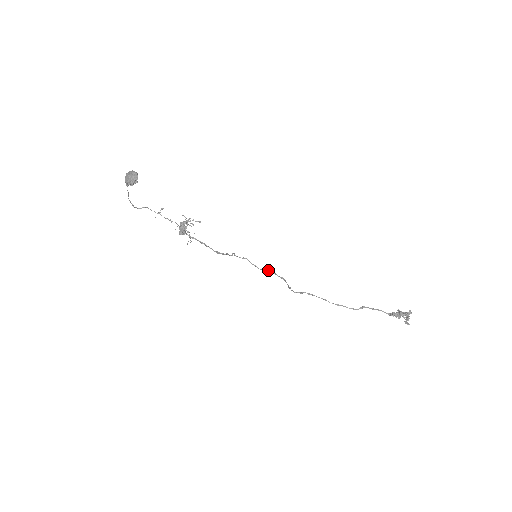
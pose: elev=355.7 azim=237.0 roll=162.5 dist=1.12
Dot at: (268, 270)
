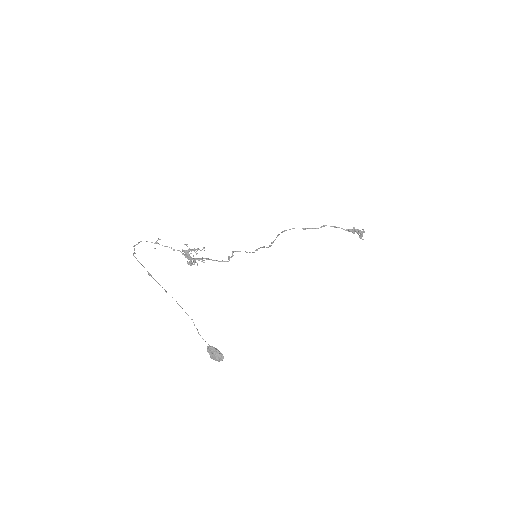
Dot at: (259, 248)
